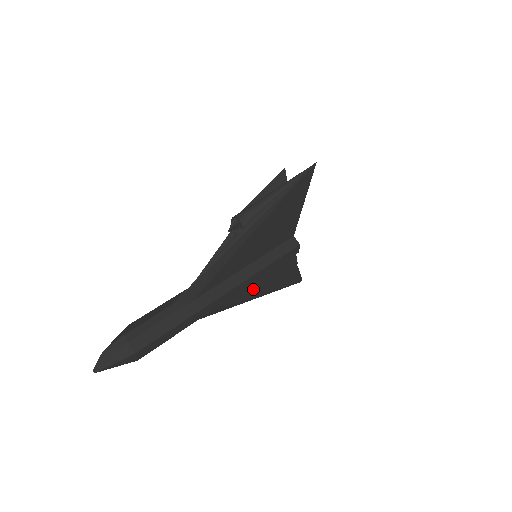
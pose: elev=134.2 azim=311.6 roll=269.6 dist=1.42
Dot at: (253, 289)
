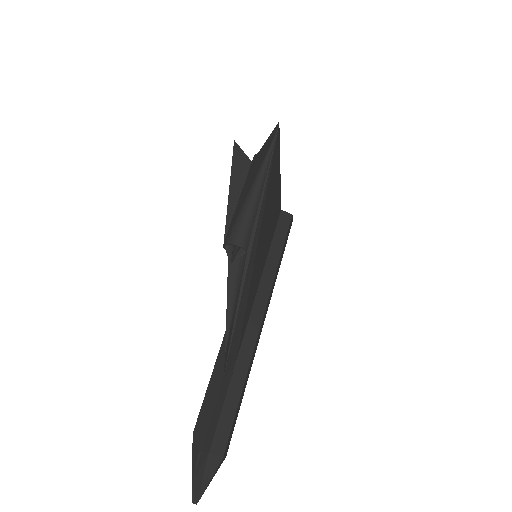
Dot at: occluded
